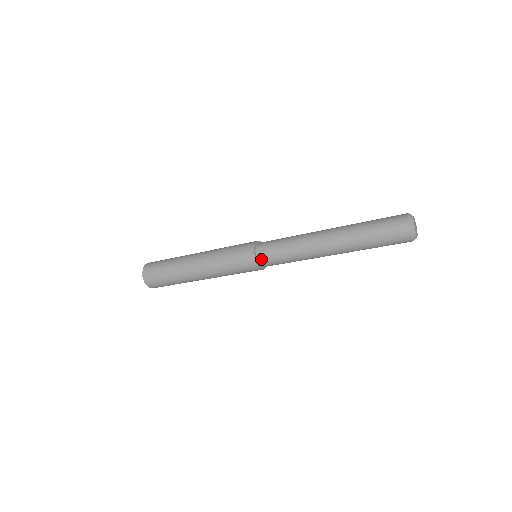
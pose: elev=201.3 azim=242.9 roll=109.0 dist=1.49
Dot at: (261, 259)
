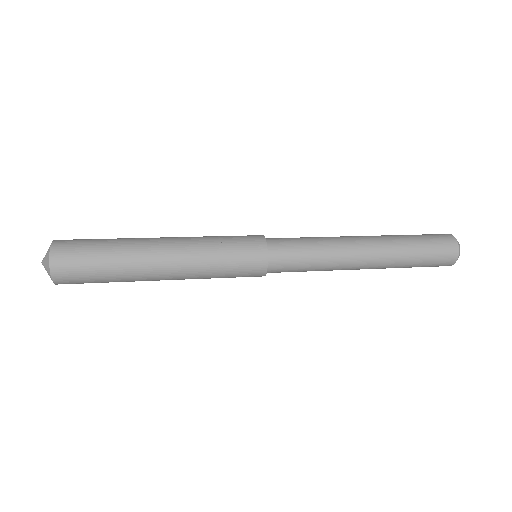
Dot at: (273, 264)
